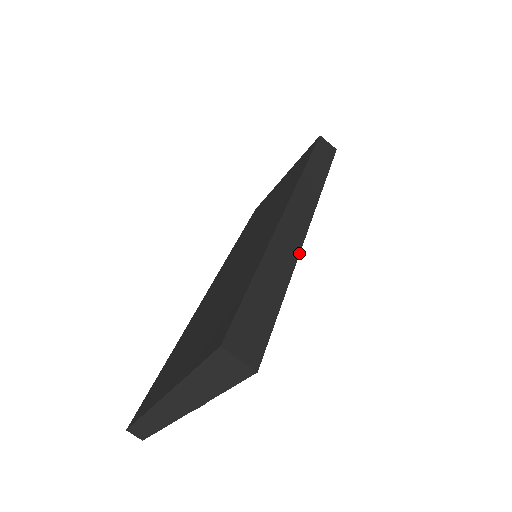
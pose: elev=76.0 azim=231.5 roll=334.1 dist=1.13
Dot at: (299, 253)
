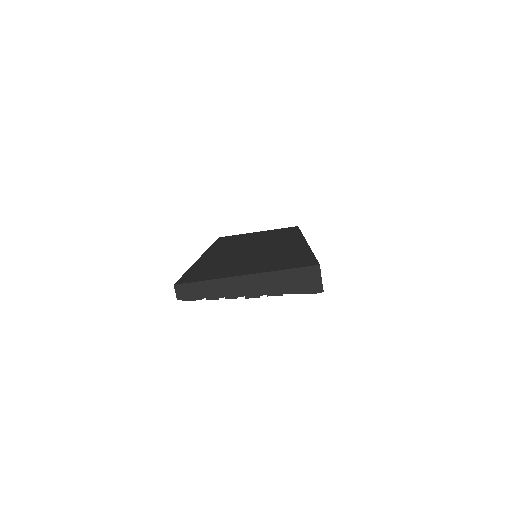
Dot at: occluded
